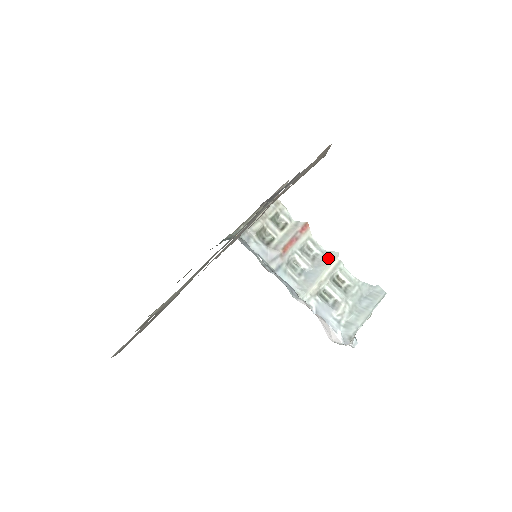
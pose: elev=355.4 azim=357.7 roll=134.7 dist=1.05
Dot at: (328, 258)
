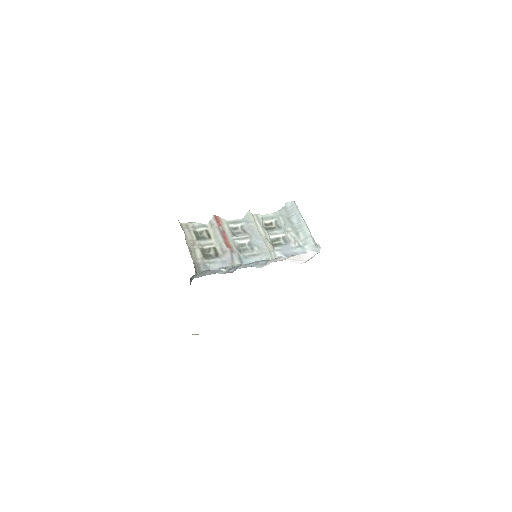
Dot at: (250, 221)
